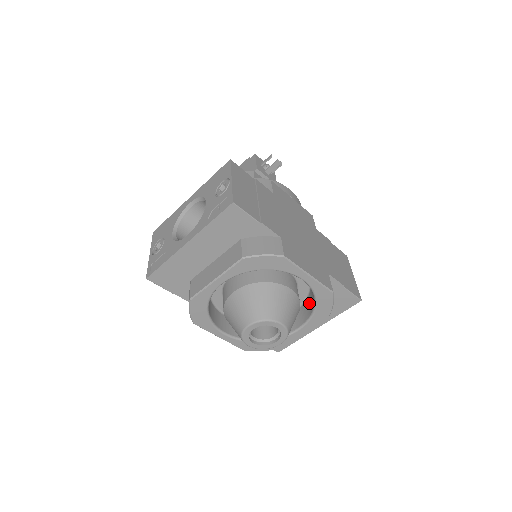
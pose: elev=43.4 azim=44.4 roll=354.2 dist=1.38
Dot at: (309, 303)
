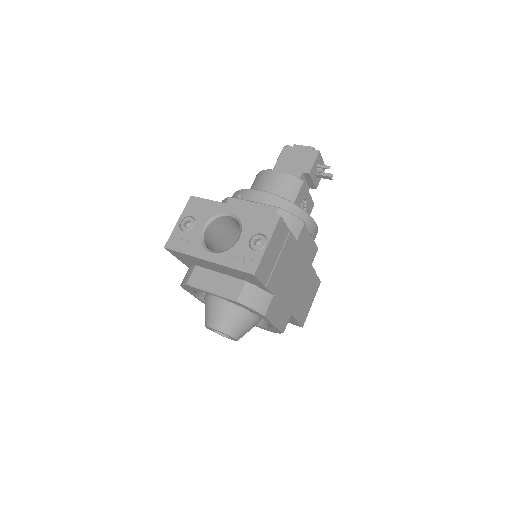
Dot at: occluded
